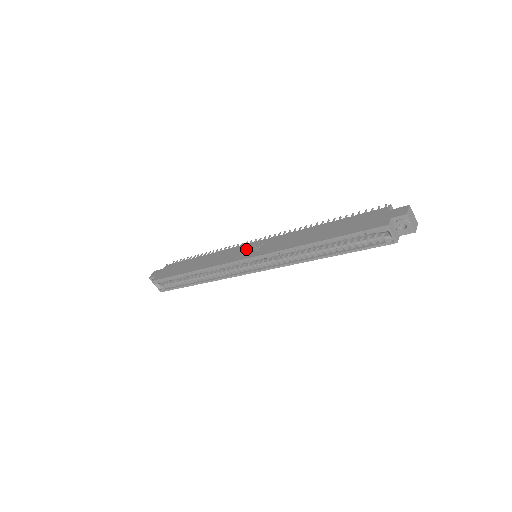
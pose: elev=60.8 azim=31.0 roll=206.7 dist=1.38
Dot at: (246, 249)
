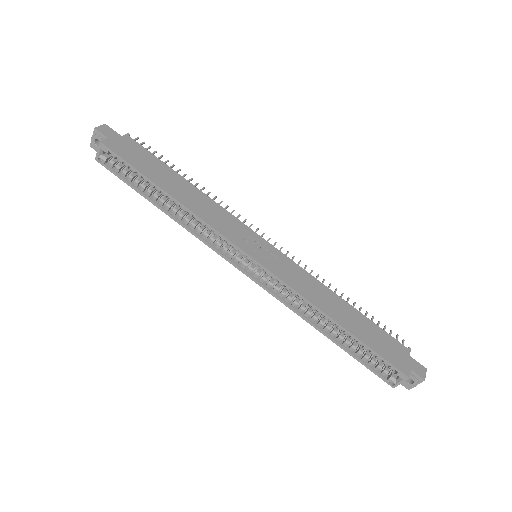
Dot at: (255, 241)
